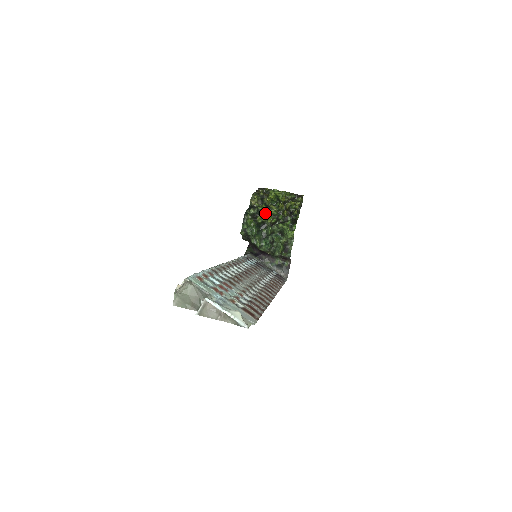
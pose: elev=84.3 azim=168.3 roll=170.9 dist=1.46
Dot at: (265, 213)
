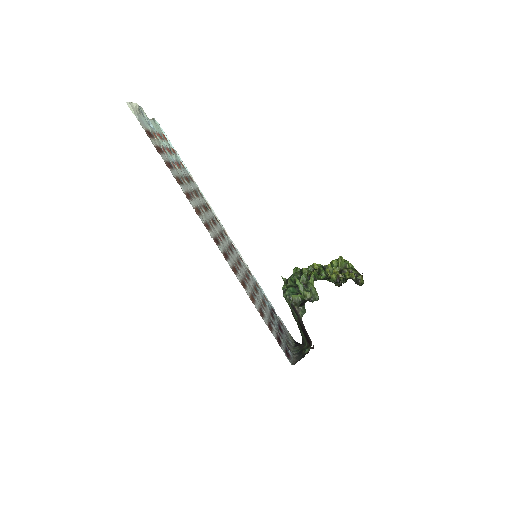
Dot at: (315, 269)
